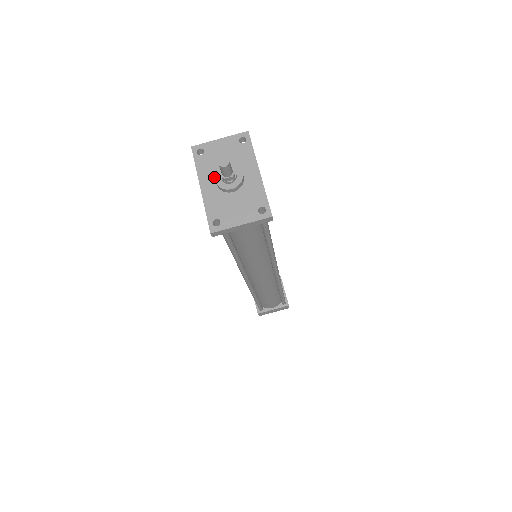
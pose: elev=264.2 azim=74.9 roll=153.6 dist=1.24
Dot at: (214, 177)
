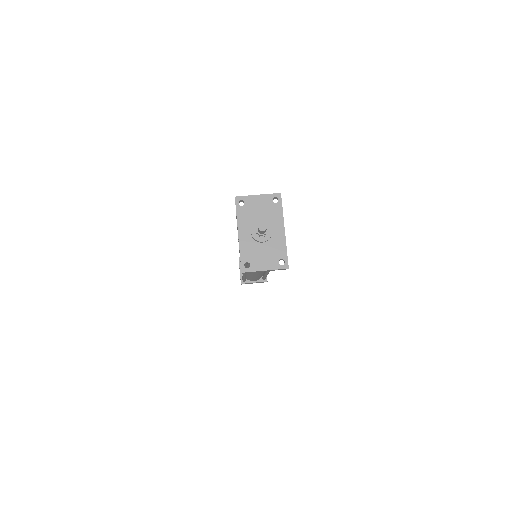
Dot at: (250, 227)
